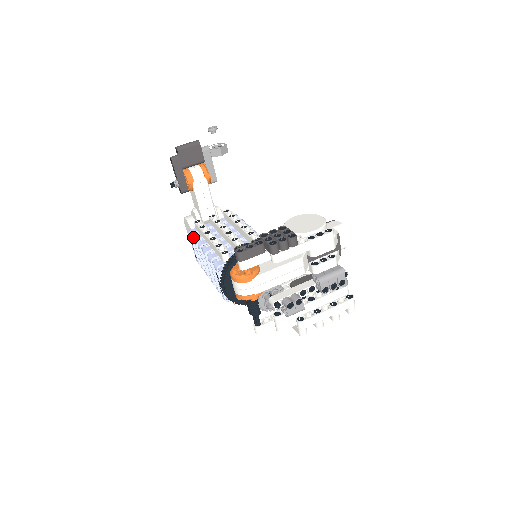
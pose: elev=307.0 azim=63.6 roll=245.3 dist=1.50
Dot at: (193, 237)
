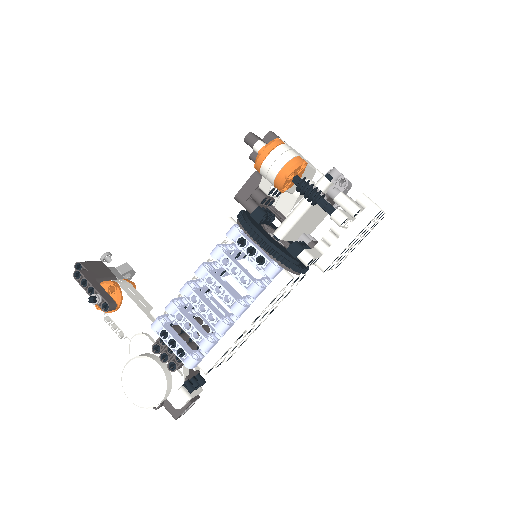
Dot at: (165, 308)
